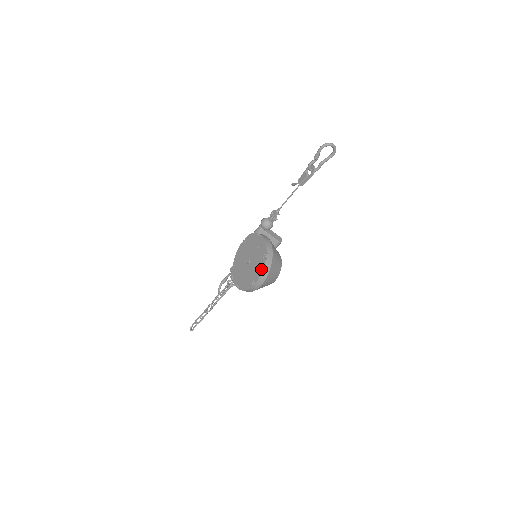
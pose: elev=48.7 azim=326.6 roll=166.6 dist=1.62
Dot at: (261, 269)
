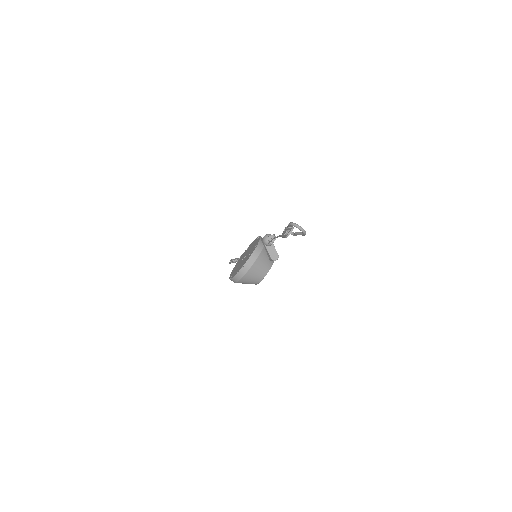
Dot at: (236, 273)
